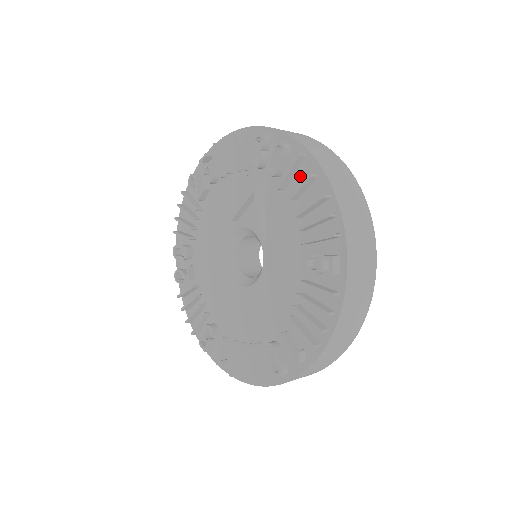
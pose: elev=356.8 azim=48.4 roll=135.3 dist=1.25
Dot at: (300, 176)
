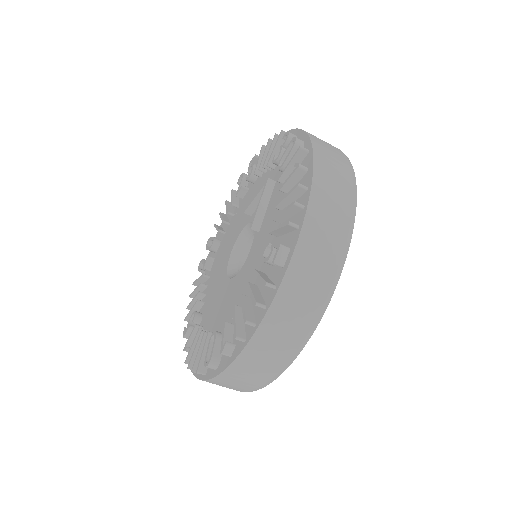
Dot at: occluded
